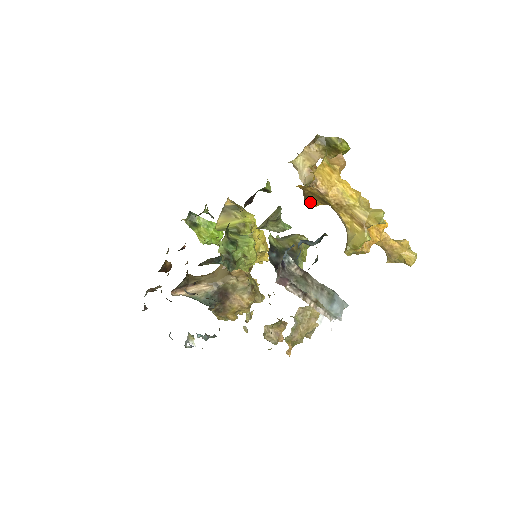
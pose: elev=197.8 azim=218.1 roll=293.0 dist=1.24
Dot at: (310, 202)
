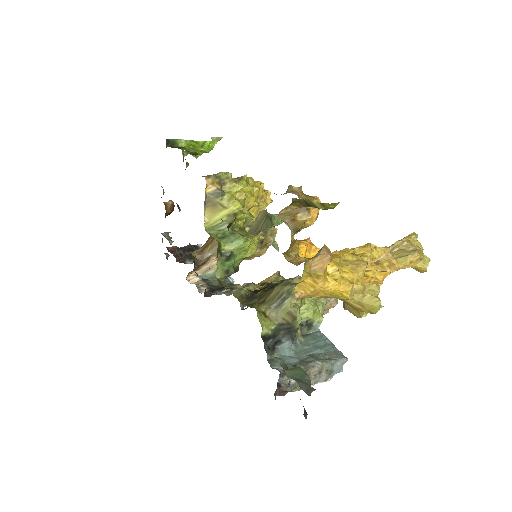
Dot at: occluded
